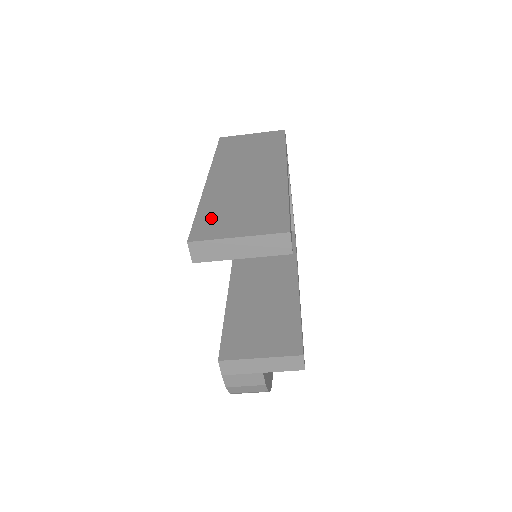
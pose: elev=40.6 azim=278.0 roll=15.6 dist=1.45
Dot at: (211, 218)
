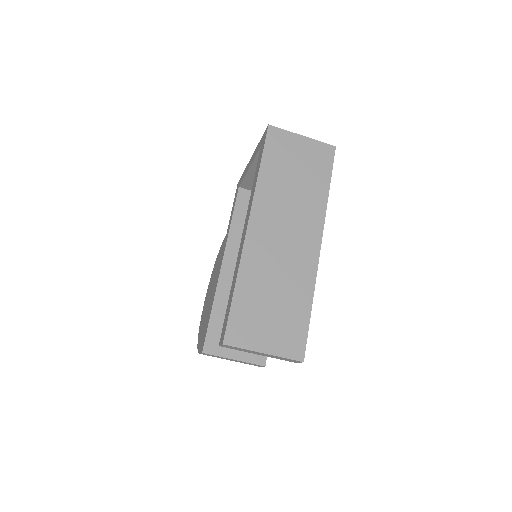
Dot at: (245, 311)
